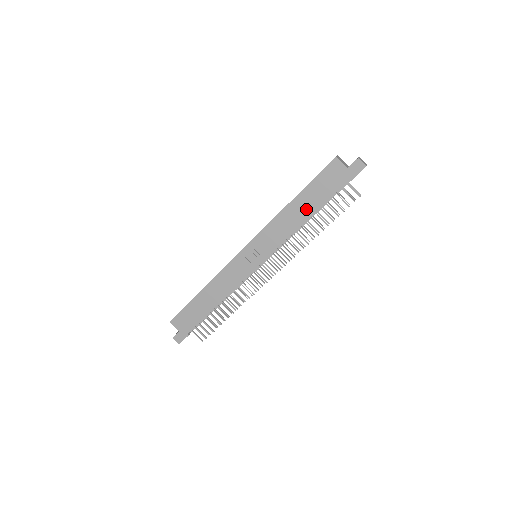
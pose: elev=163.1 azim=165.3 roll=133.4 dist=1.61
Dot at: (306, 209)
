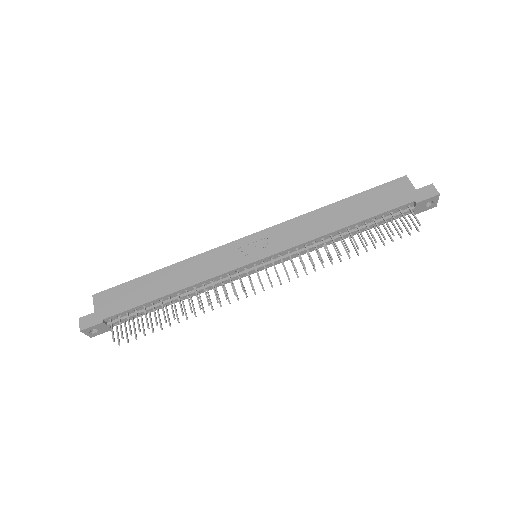
Dot at: (348, 216)
